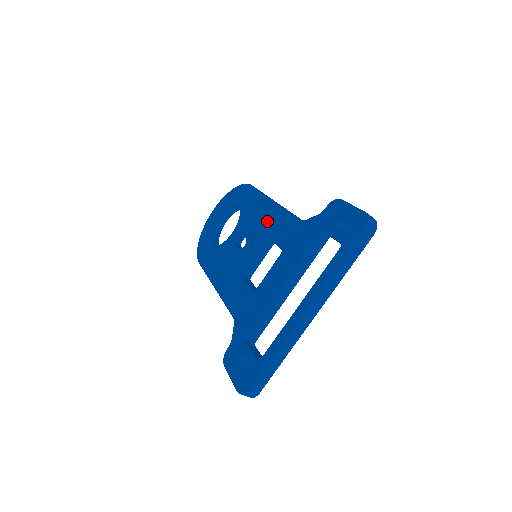
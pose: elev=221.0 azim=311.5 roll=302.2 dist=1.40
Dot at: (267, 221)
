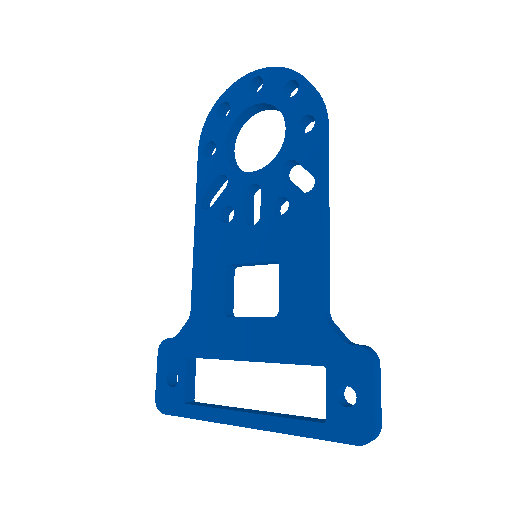
Dot at: (294, 236)
